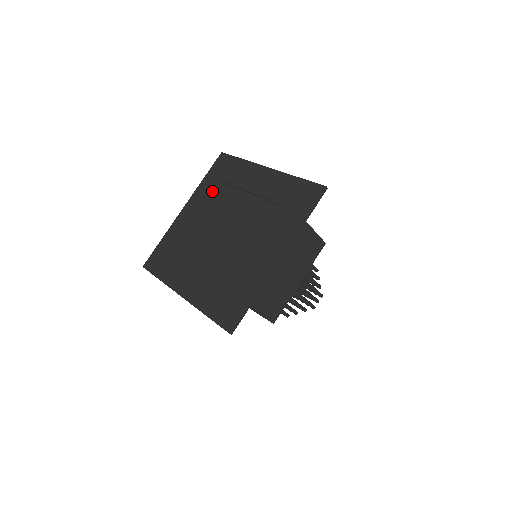
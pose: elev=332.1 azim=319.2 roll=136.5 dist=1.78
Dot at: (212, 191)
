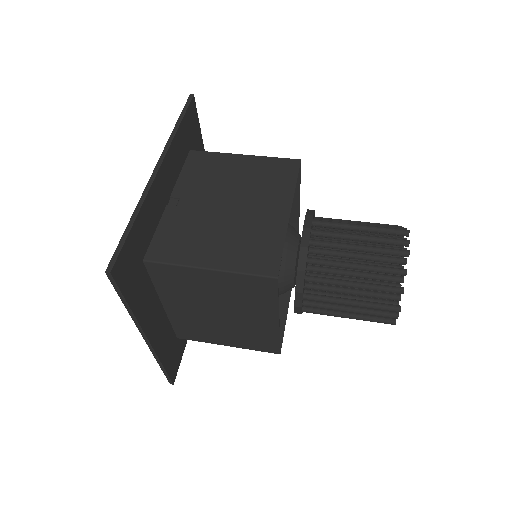
Dot at: occluded
